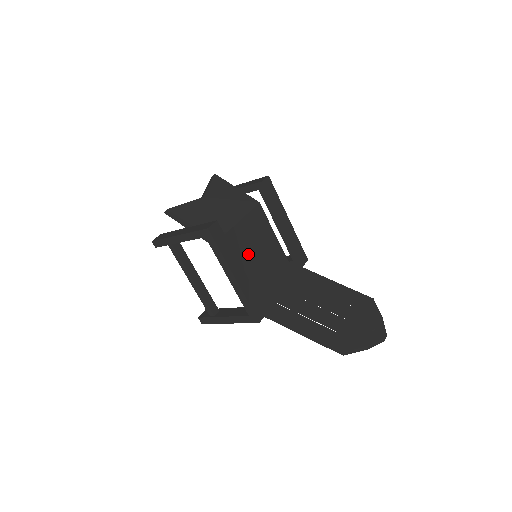
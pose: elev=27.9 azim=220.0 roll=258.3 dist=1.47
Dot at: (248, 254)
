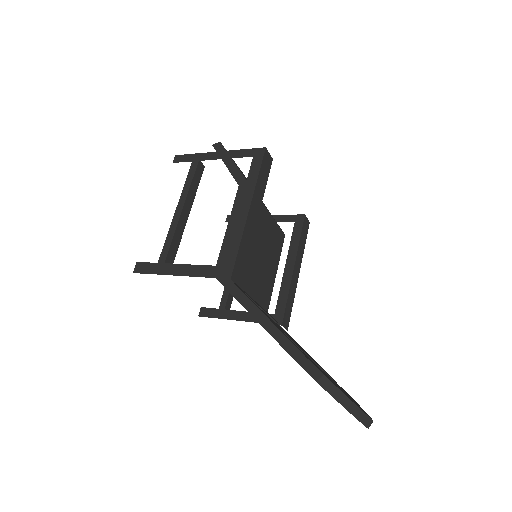
Dot at: (255, 240)
